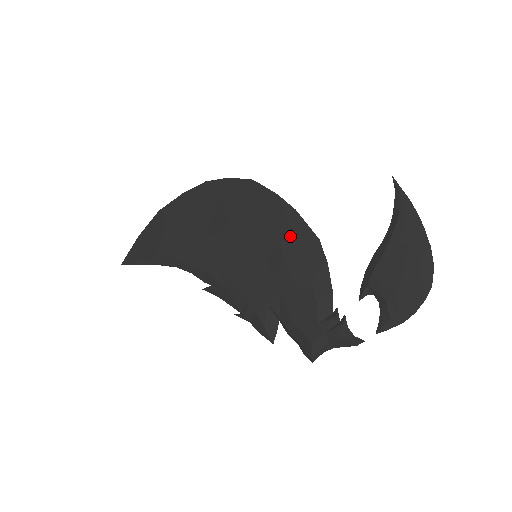
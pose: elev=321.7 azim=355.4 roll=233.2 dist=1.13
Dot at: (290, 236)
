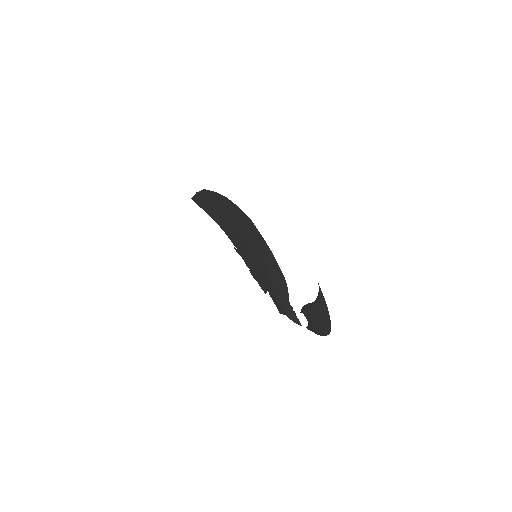
Dot at: (270, 265)
